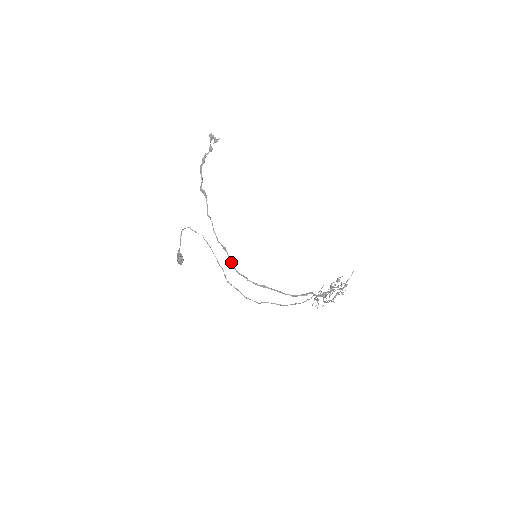
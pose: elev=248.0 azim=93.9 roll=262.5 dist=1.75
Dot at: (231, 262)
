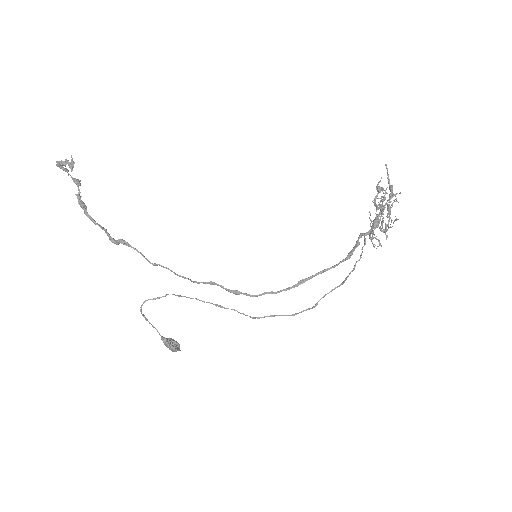
Dot at: (234, 292)
